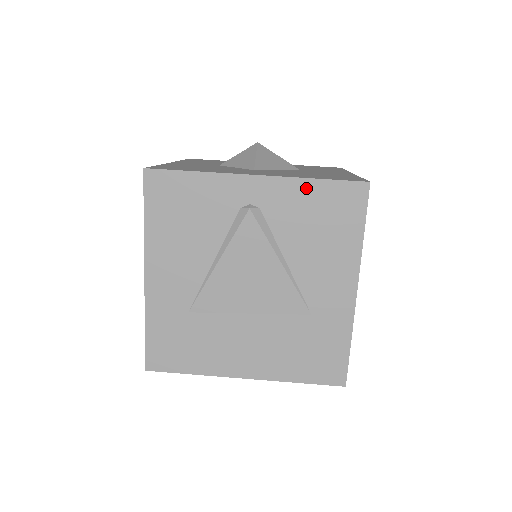
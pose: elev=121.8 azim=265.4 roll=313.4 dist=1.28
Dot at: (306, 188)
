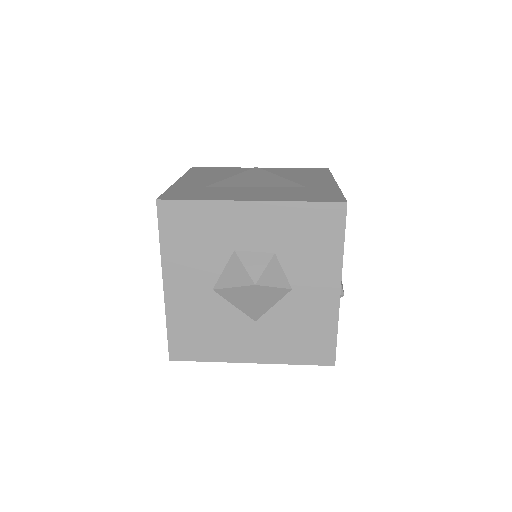
Dot at: (291, 169)
